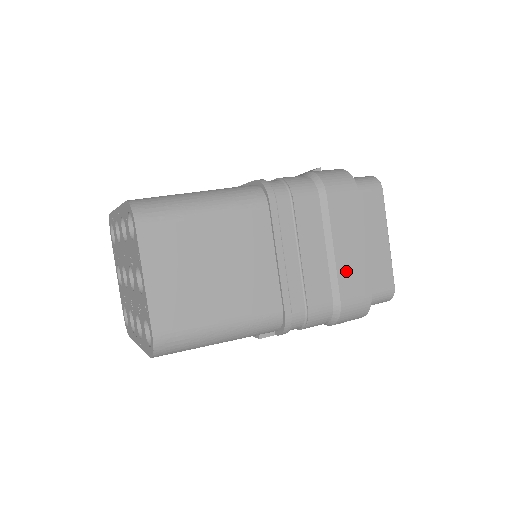
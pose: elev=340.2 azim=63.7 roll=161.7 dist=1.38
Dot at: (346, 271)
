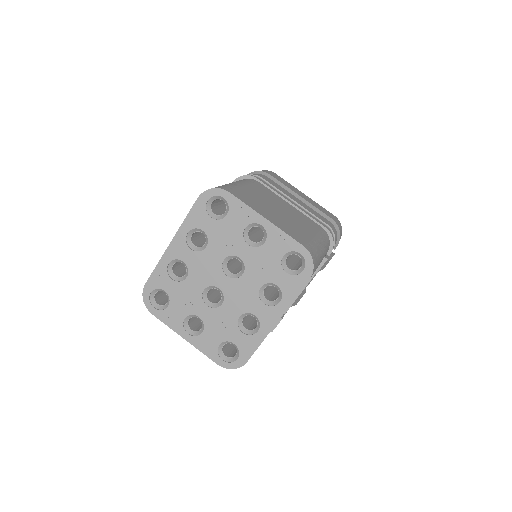
Dot at: (316, 206)
